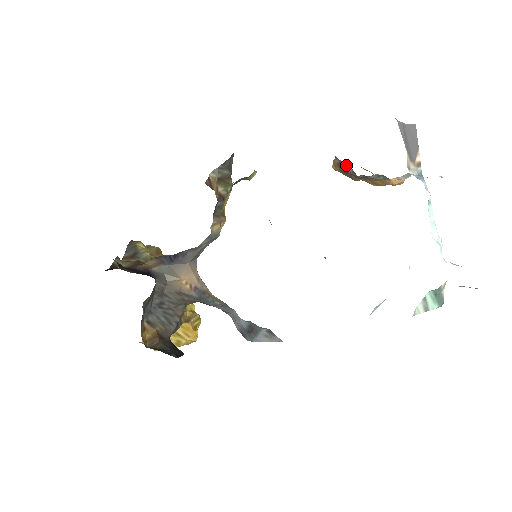
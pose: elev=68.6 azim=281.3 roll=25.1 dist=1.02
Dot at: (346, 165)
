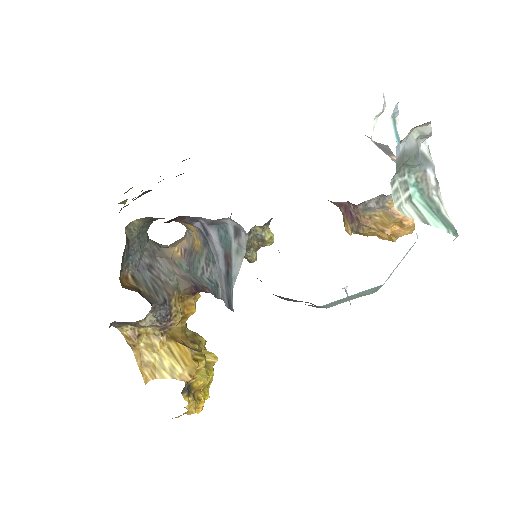
Dot at: (348, 207)
